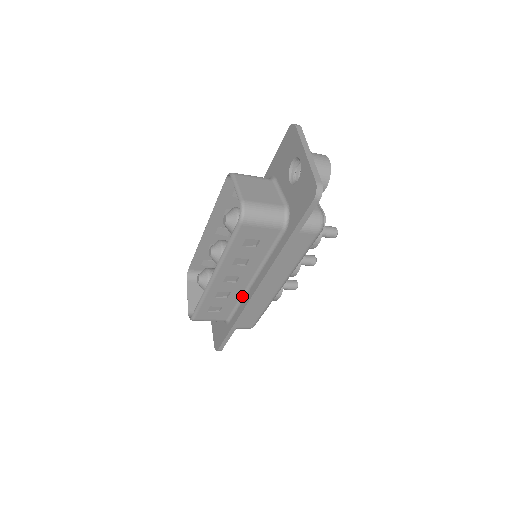
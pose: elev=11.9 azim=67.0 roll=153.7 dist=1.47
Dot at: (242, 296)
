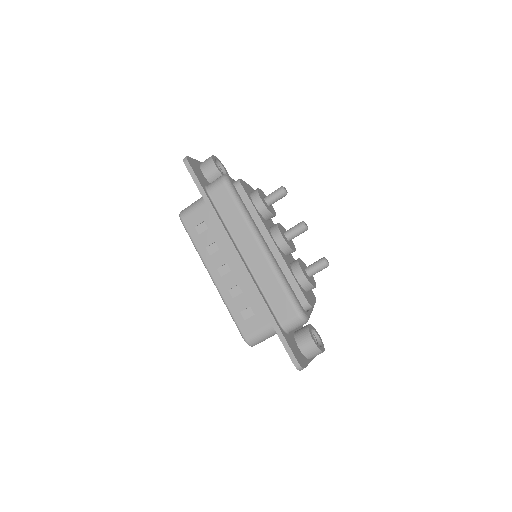
Dot at: occluded
